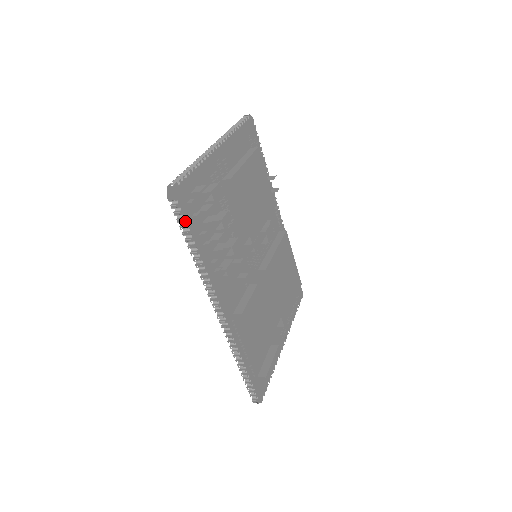
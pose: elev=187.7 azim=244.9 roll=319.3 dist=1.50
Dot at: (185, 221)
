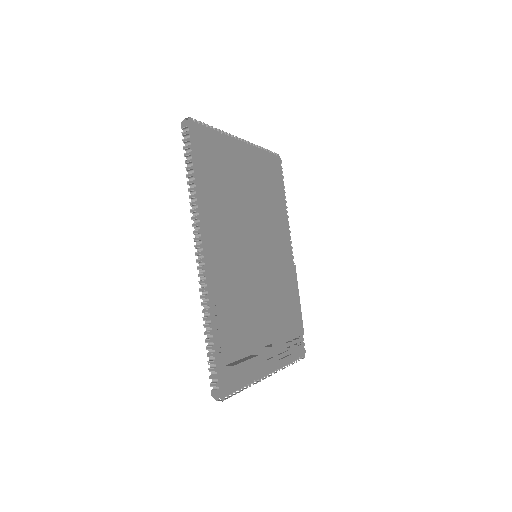
Dot at: (190, 150)
